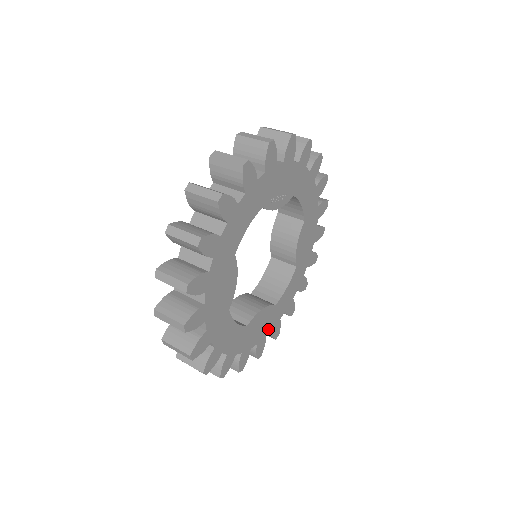
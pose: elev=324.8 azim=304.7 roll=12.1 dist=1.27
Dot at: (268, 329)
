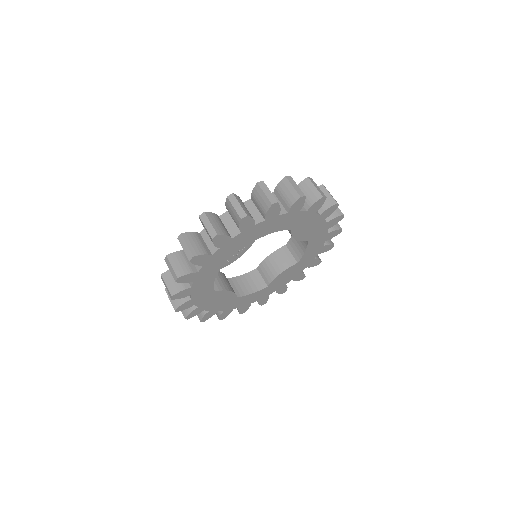
Dot at: (300, 270)
